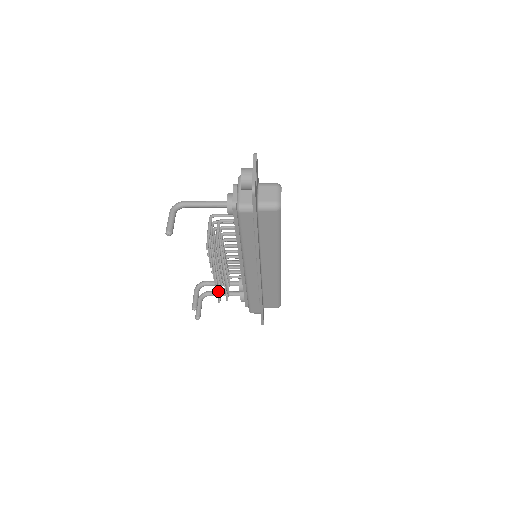
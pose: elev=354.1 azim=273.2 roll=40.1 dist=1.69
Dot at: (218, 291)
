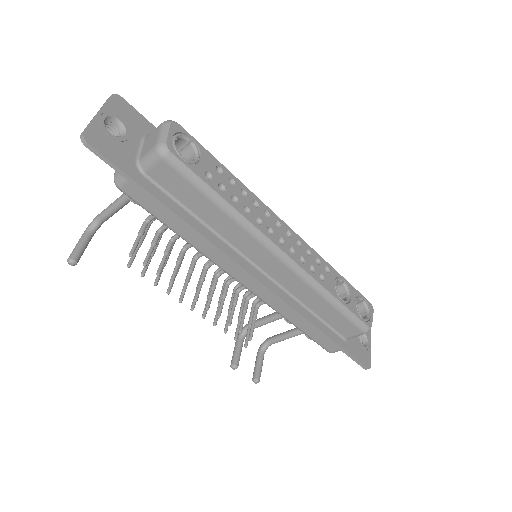
Dot at: (236, 330)
